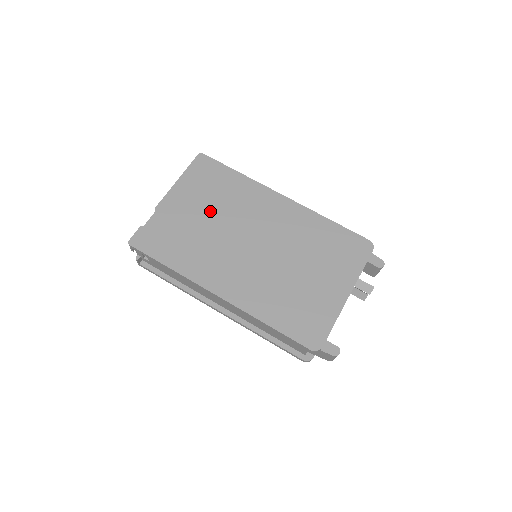
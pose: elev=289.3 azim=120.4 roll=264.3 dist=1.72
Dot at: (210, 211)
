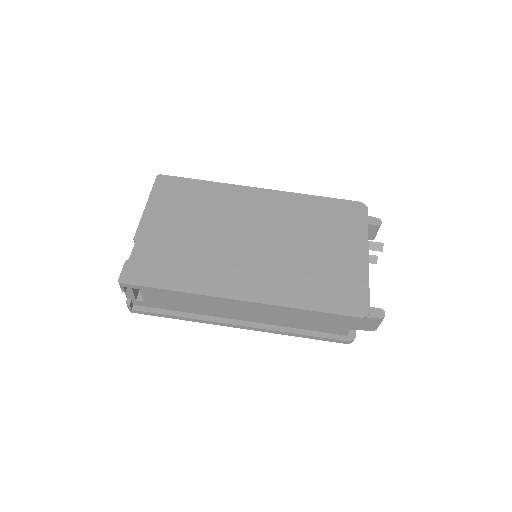
Dot at: (194, 224)
